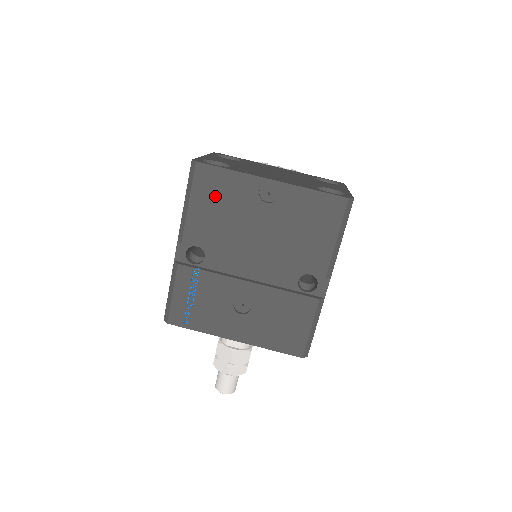
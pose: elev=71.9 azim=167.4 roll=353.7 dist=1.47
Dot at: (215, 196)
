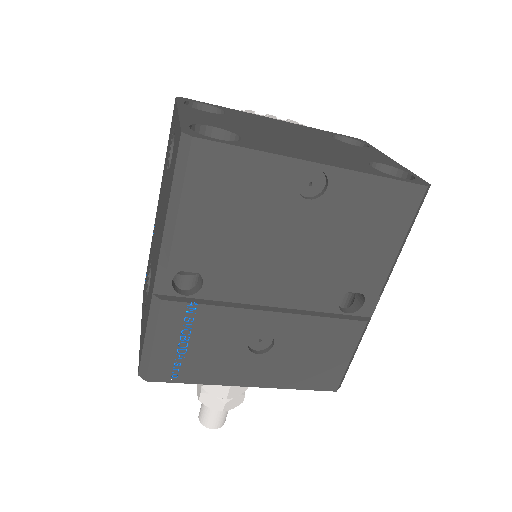
Dot at: (225, 193)
